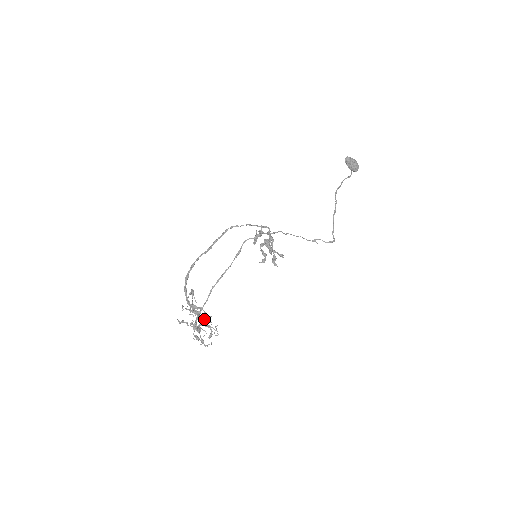
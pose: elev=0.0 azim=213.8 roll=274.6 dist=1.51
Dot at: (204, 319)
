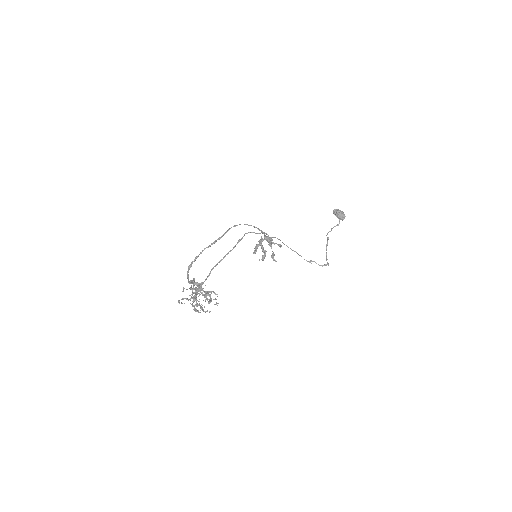
Dot at: occluded
